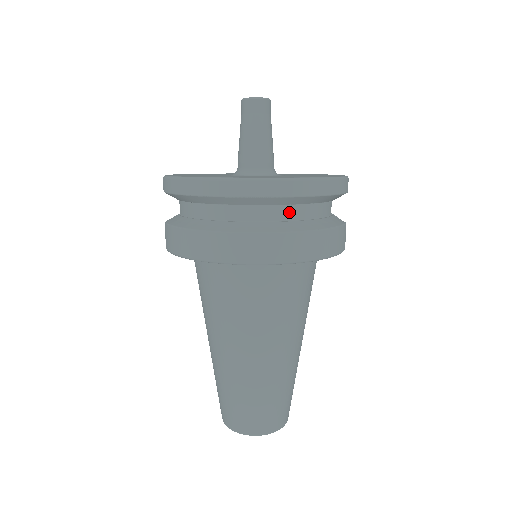
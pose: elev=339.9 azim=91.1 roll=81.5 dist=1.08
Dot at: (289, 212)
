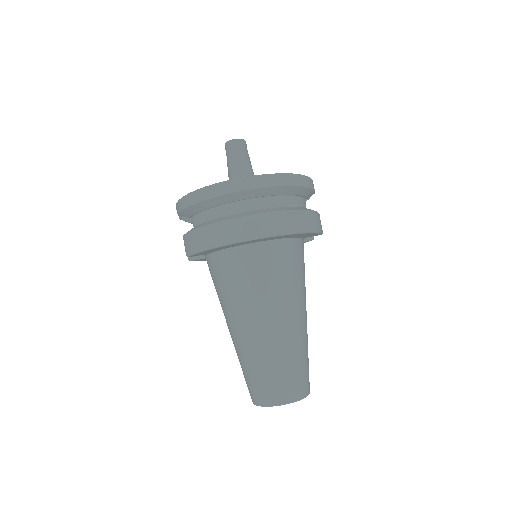
Dot at: (279, 201)
